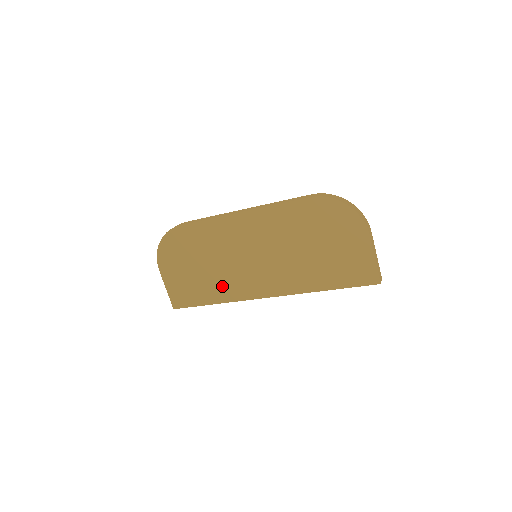
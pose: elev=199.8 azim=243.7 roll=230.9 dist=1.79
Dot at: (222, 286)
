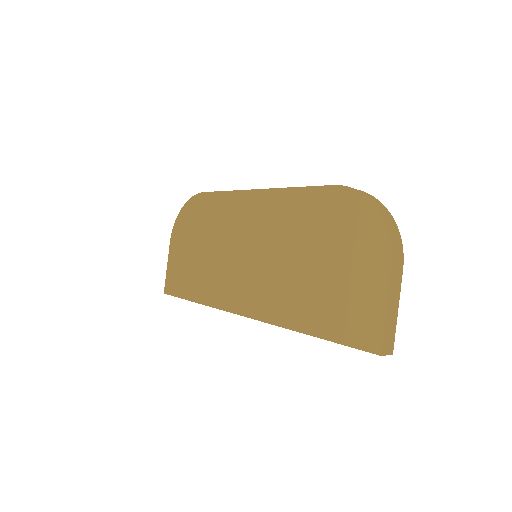
Dot at: (210, 282)
